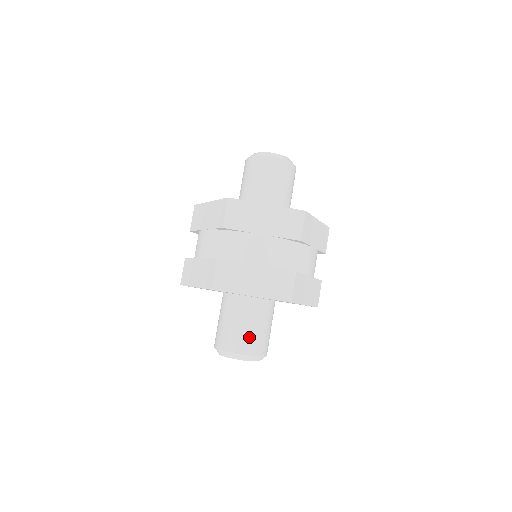
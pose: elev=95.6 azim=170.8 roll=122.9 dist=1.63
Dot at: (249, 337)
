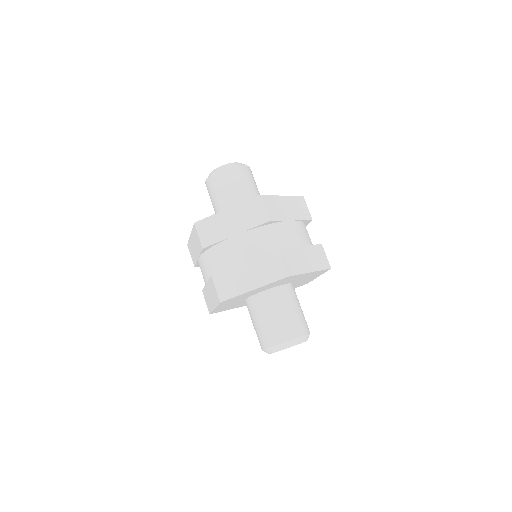
Dot at: (302, 318)
